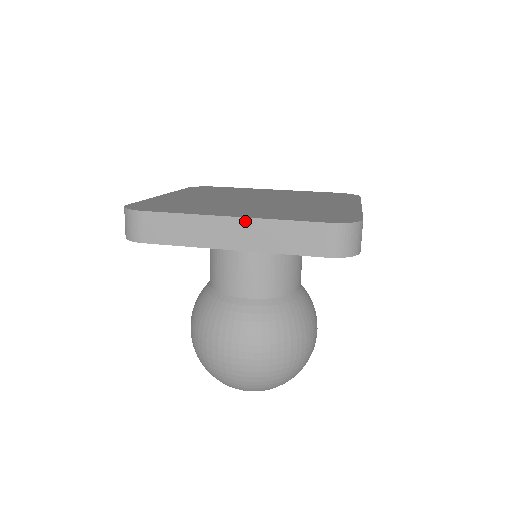
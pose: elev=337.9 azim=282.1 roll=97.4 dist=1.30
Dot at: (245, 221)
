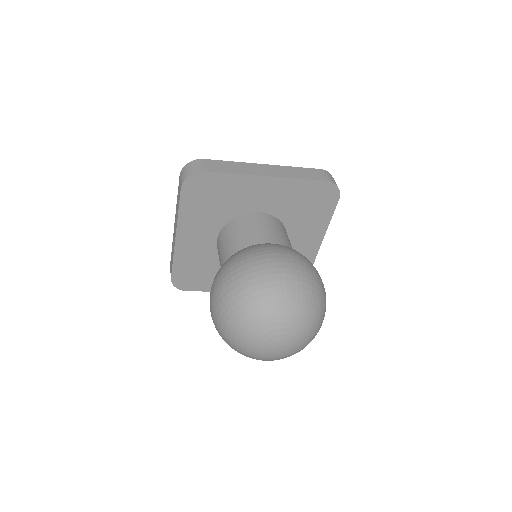
Dot at: (274, 166)
